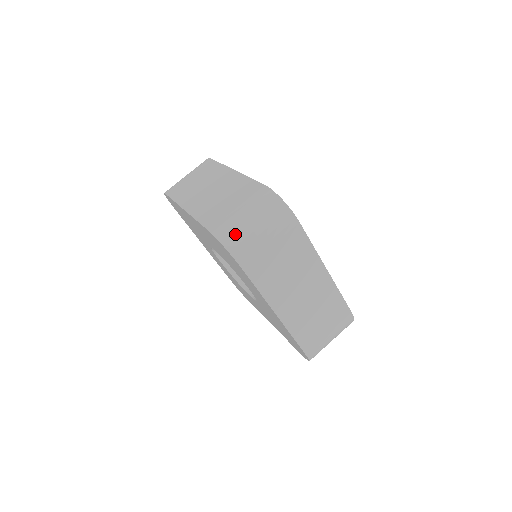
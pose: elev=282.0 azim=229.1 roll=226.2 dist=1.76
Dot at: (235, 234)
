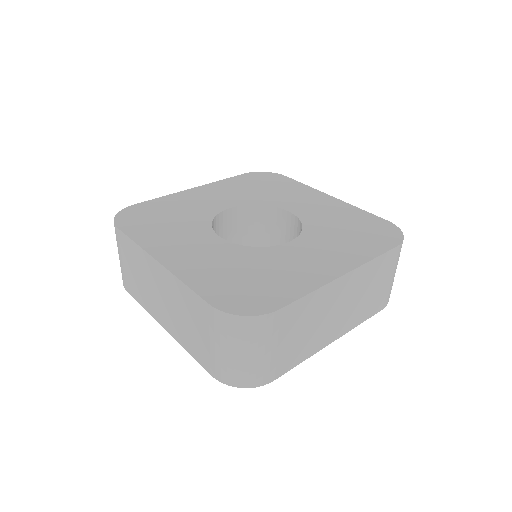
Dot at: (236, 373)
